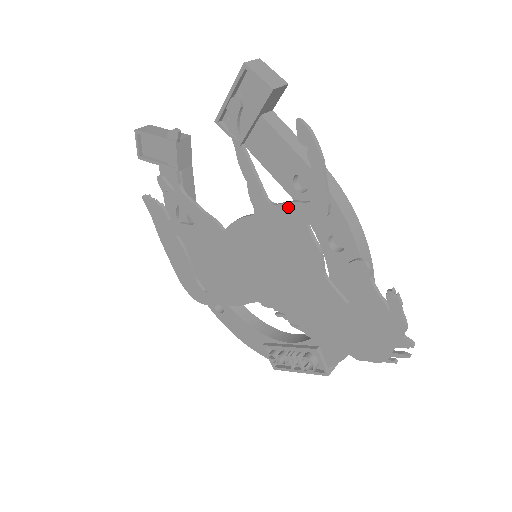
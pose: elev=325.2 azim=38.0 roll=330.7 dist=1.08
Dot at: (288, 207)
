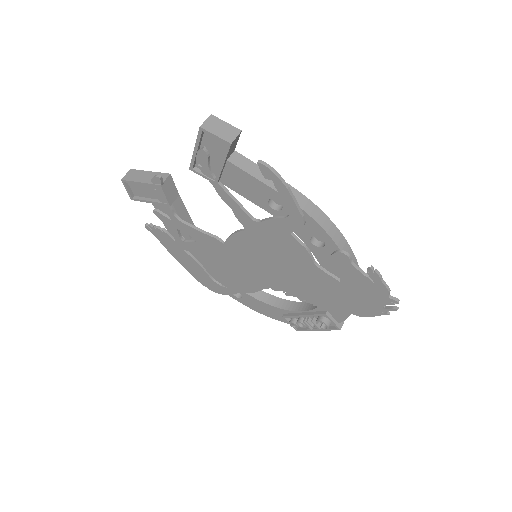
Dot at: (271, 222)
